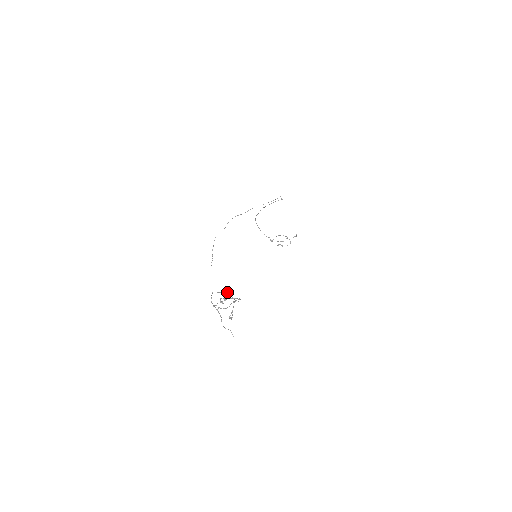
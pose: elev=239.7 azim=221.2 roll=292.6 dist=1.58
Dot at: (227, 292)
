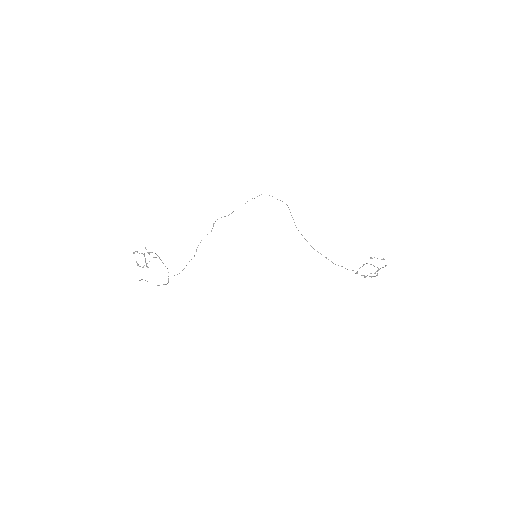
Dot at: (146, 249)
